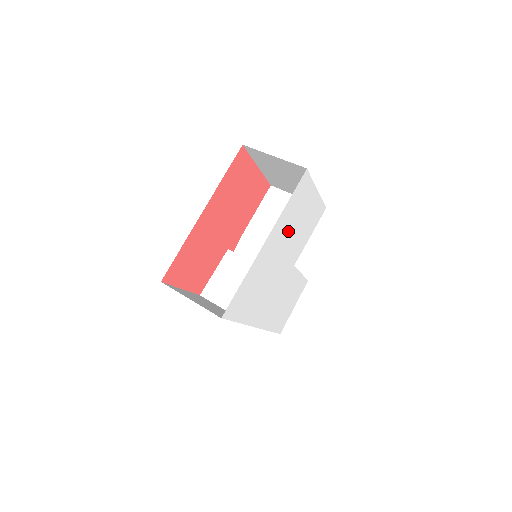
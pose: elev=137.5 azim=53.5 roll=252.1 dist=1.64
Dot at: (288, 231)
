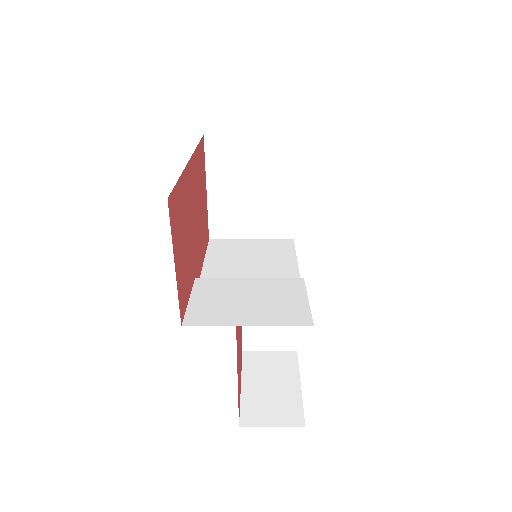
Dot at: occluded
